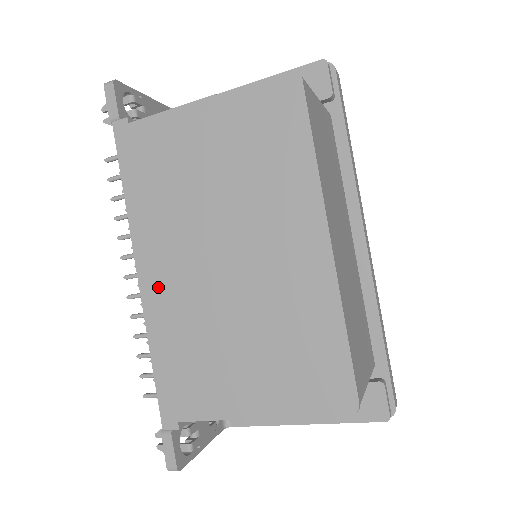
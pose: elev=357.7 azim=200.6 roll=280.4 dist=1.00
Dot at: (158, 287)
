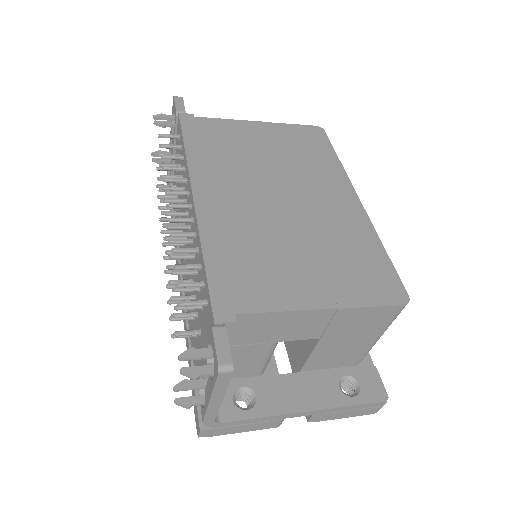
Dot at: (216, 206)
